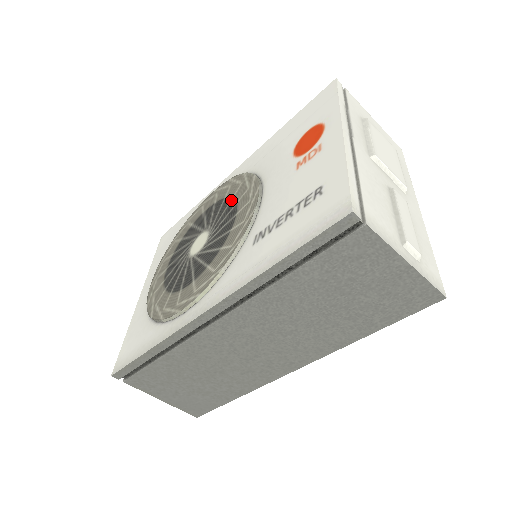
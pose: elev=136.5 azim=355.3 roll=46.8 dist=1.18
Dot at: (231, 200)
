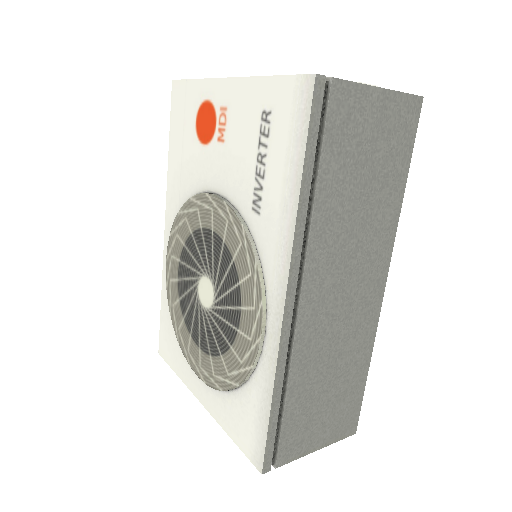
Dot at: (193, 236)
